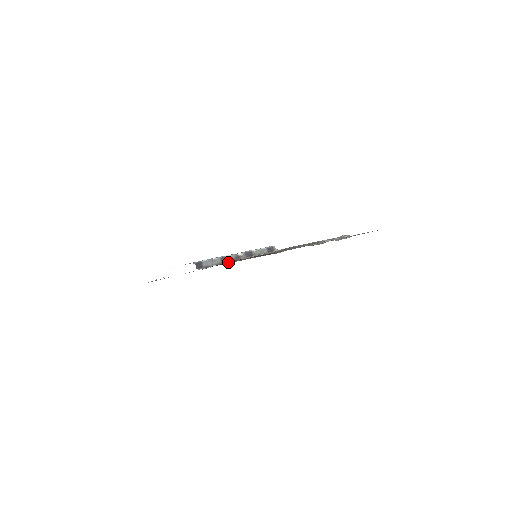
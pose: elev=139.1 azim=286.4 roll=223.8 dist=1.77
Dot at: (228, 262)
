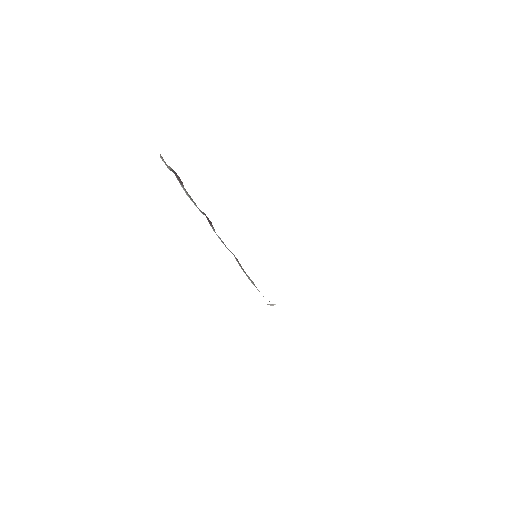
Dot at: occluded
